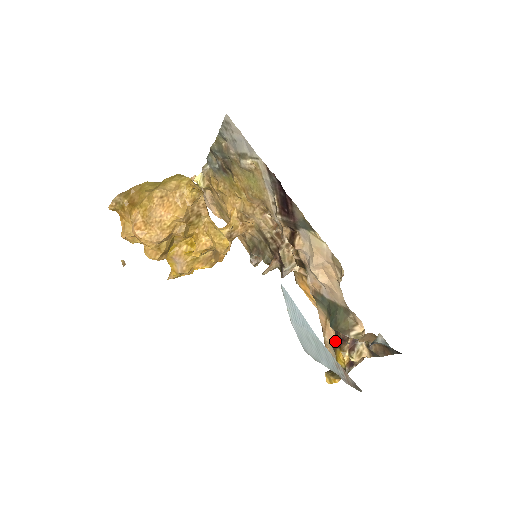
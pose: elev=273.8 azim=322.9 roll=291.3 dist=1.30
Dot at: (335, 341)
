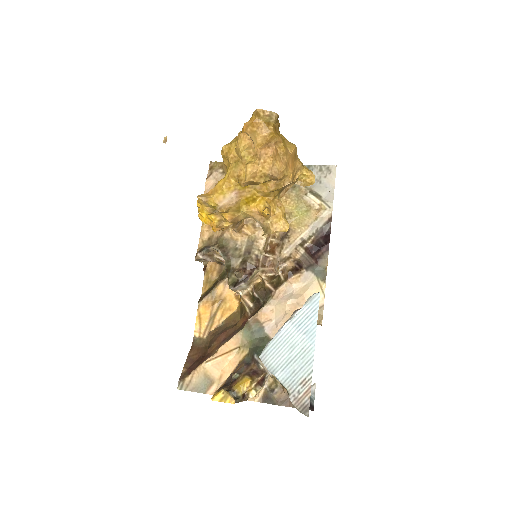
Dot at: (245, 369)
